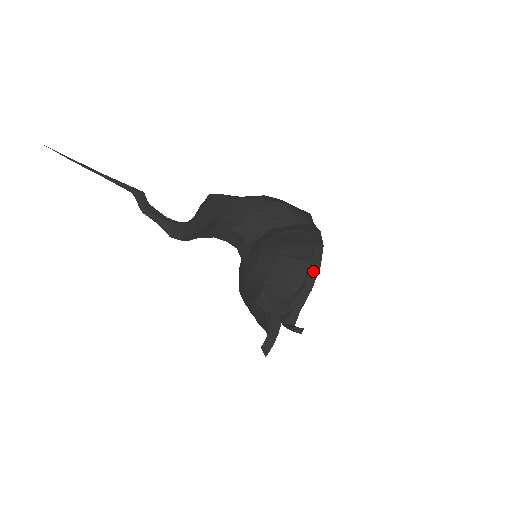
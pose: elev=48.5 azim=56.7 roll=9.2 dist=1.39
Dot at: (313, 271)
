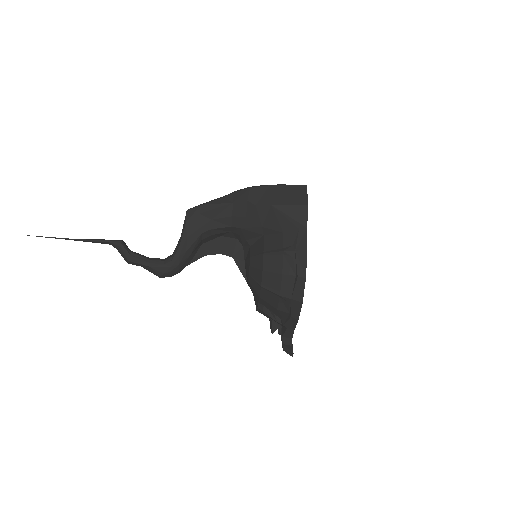
Dot at: (296, 306)
